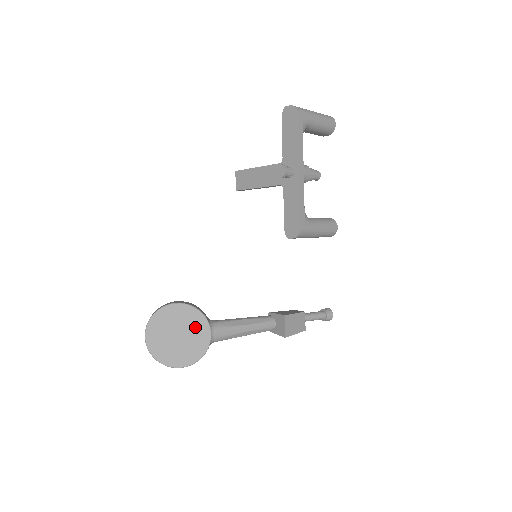
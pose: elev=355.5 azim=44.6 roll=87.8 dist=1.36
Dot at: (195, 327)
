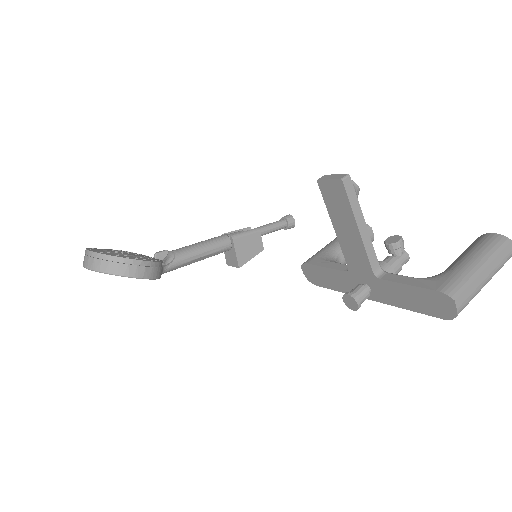
Dot at: occluded
